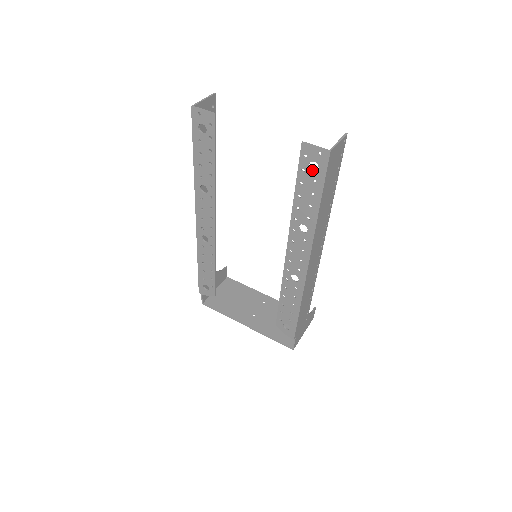
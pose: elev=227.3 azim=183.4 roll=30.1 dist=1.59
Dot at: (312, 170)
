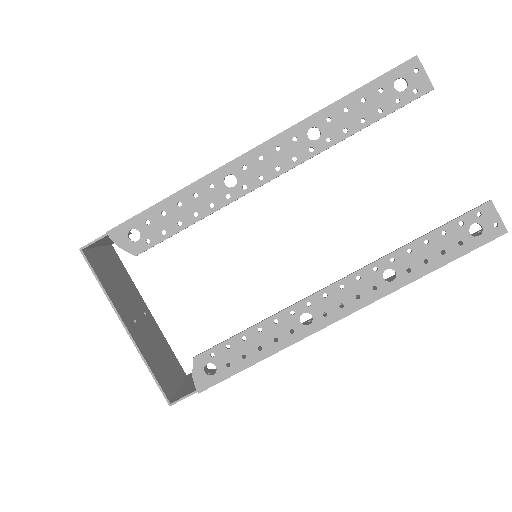
Dot at: occluded
